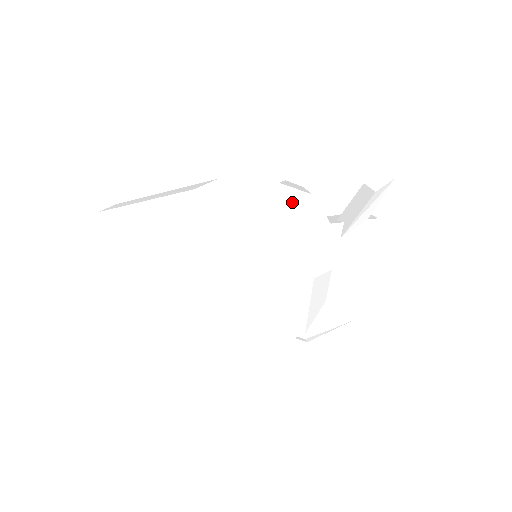
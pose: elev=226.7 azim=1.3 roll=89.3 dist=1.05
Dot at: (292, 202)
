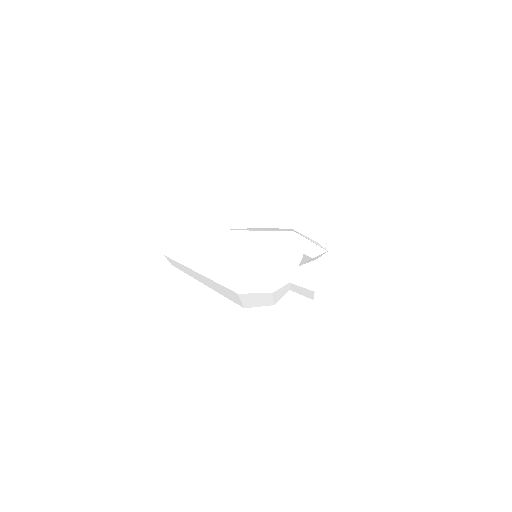
Dot at: (268, 250)
